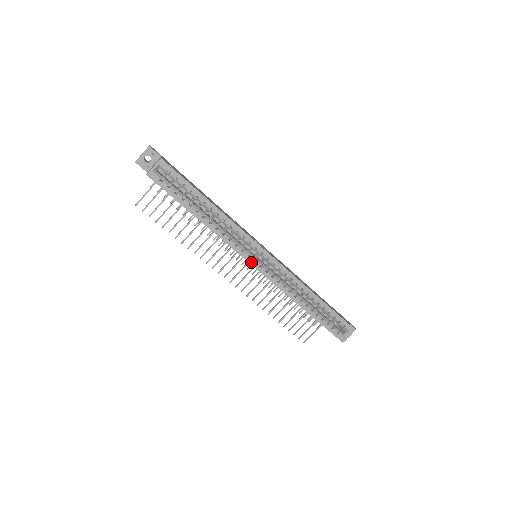
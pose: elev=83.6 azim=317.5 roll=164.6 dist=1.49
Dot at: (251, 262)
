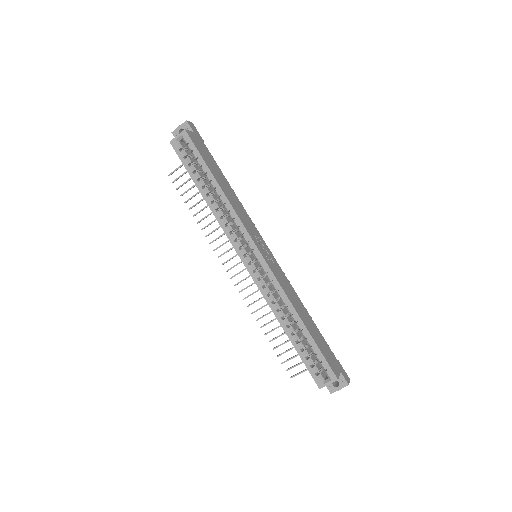
Dot at: (241, 256)
